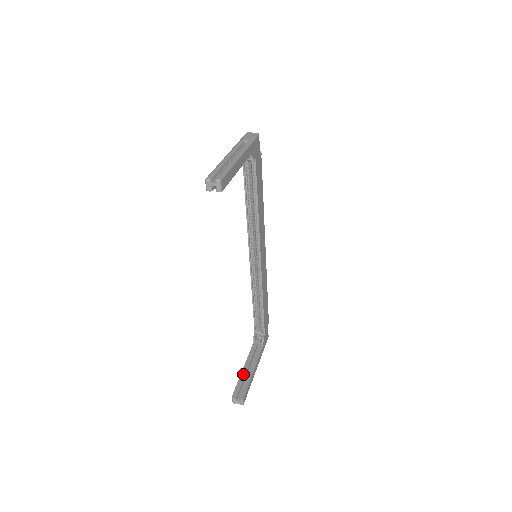
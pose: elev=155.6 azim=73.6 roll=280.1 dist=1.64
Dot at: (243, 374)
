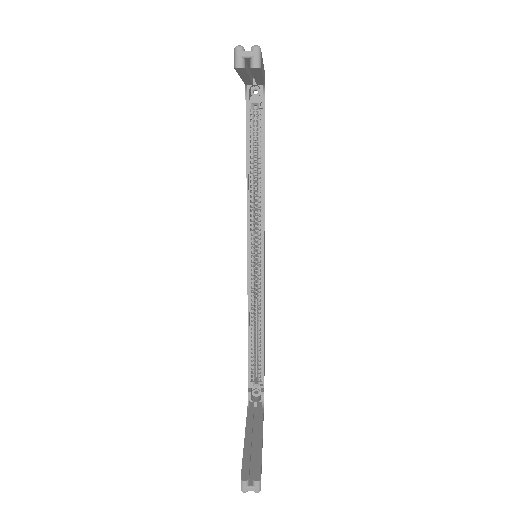
Dot at: (247, 444)
